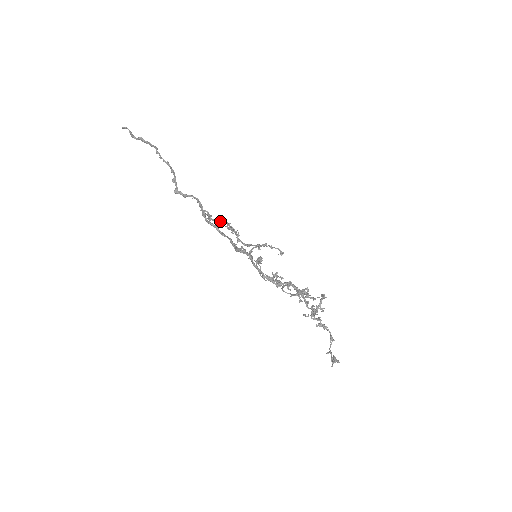
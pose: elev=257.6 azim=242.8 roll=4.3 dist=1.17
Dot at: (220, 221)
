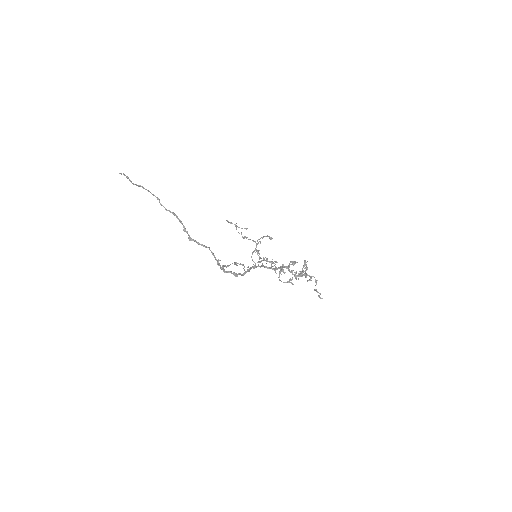
Dot at: occluded
